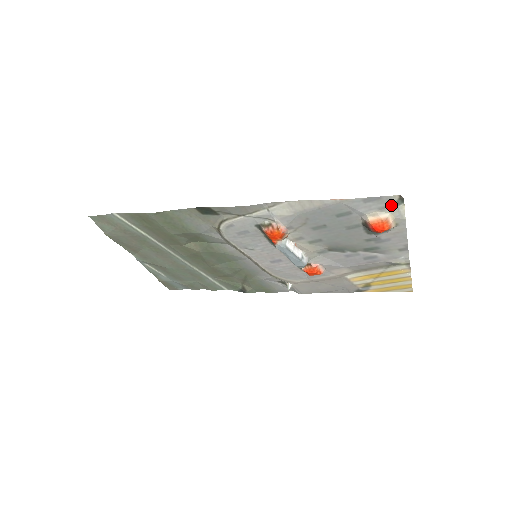
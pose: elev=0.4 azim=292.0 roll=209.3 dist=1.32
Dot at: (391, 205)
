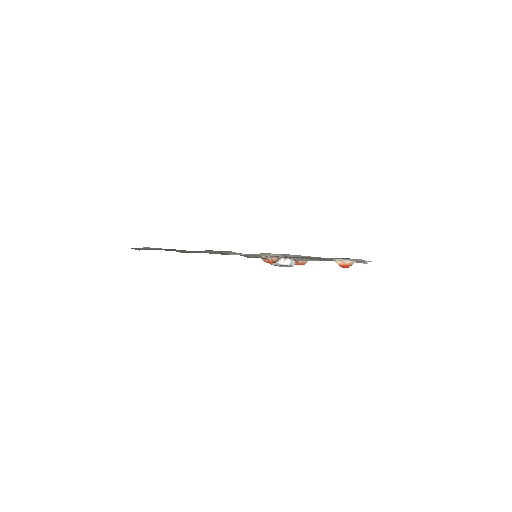
Dot at: (352, 259)
